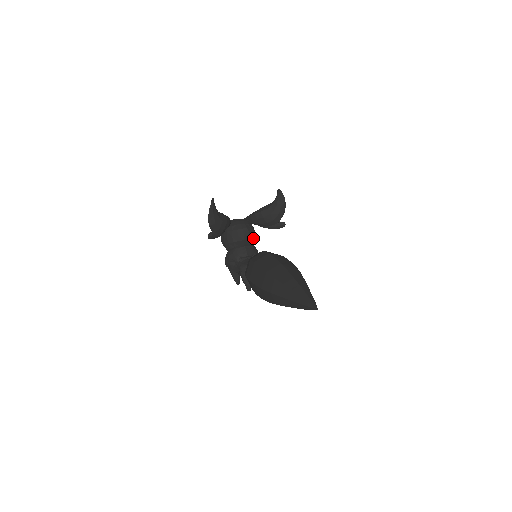
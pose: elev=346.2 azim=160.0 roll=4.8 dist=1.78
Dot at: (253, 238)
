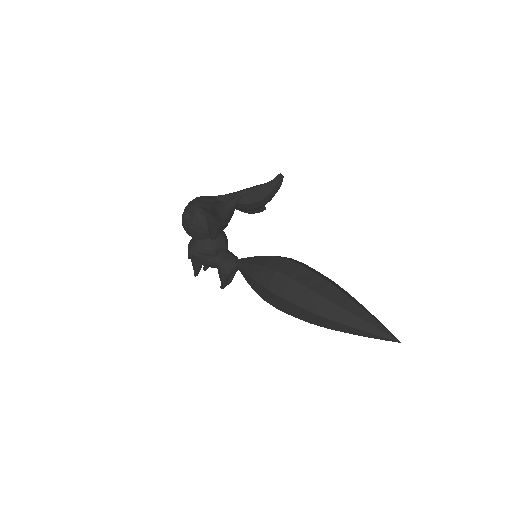
Dot at: occluded
